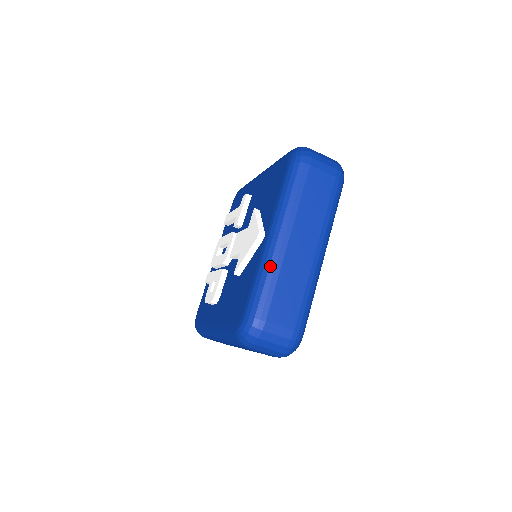
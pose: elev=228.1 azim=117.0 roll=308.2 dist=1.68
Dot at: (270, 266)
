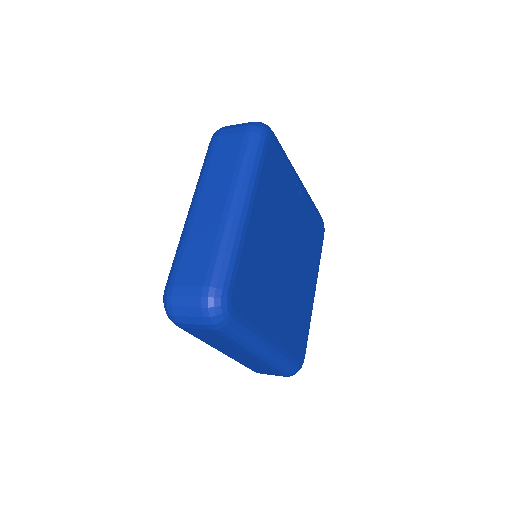
Dot at: occluded
